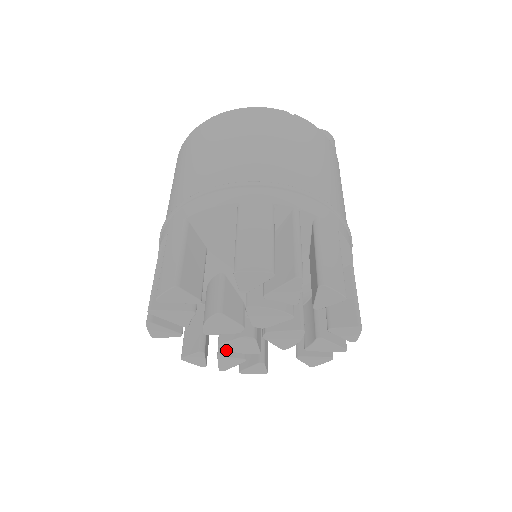
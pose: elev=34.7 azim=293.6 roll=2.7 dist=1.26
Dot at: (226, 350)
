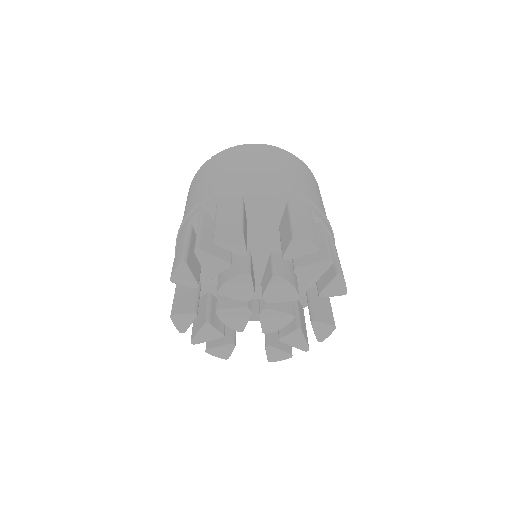
Dot at: (212, 321)
